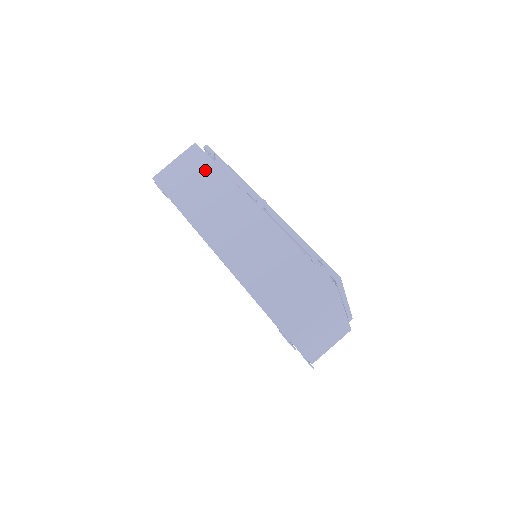
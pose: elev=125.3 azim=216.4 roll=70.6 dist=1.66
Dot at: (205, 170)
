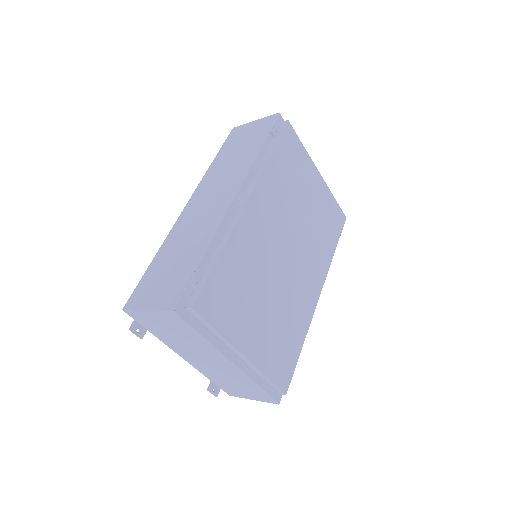
Dot at: (255, 141)
